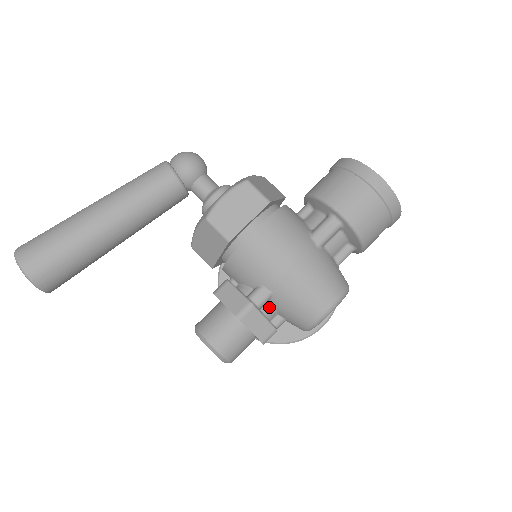
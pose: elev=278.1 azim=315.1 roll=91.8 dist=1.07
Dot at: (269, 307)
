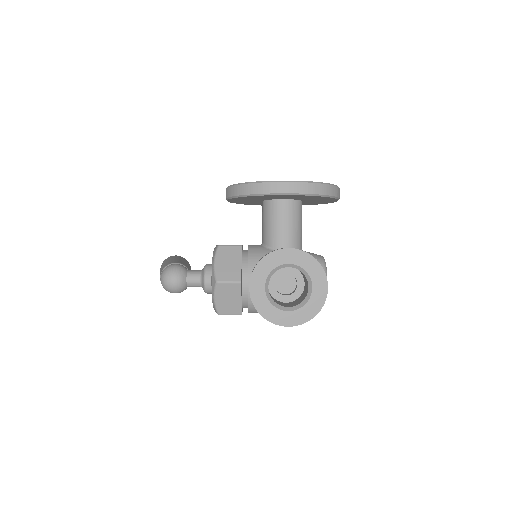
Dot at: occluded
